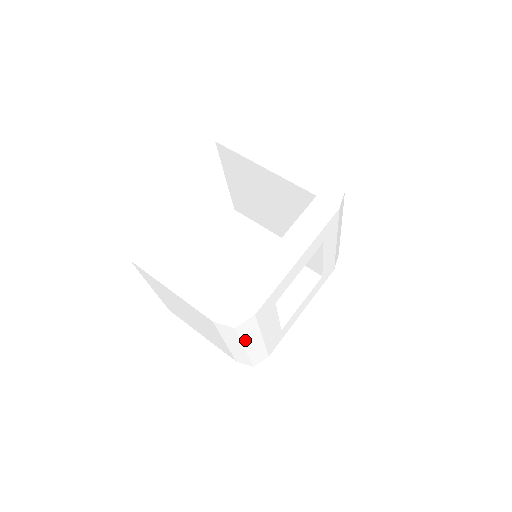
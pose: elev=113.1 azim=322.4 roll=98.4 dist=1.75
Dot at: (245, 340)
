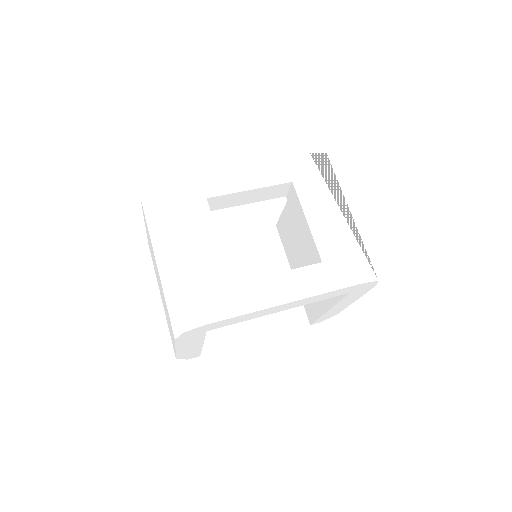
Dot at: (162, 227)
